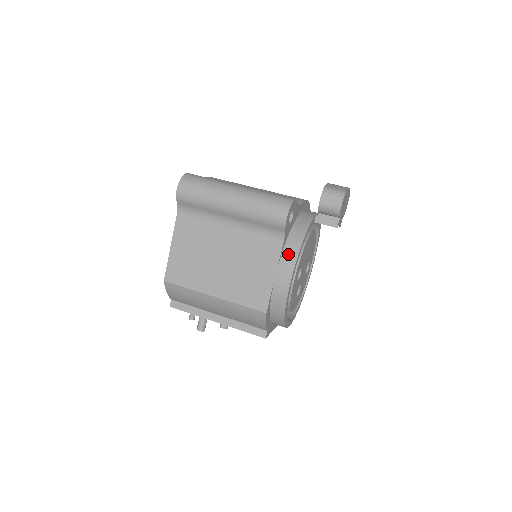
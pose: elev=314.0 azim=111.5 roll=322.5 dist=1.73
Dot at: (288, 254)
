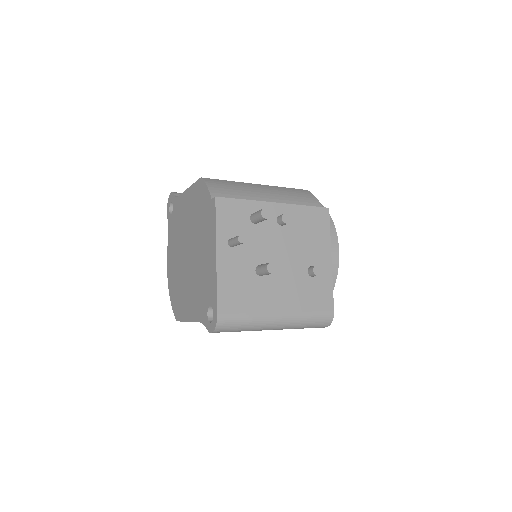
Dot at: occluded
